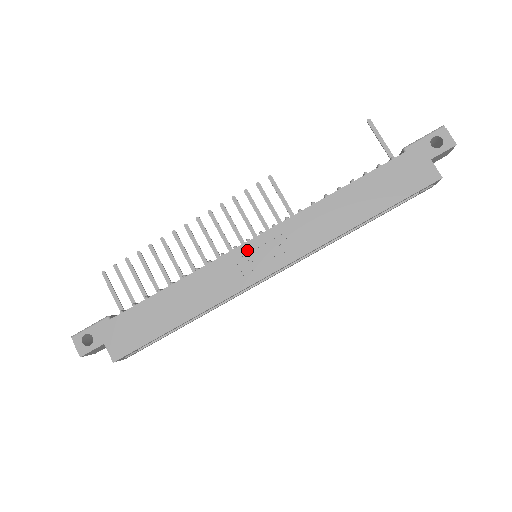
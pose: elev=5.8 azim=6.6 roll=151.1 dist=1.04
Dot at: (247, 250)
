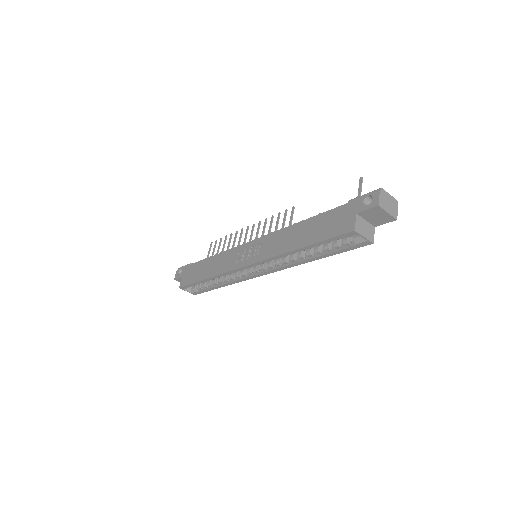
Dot at: (246, 247)
